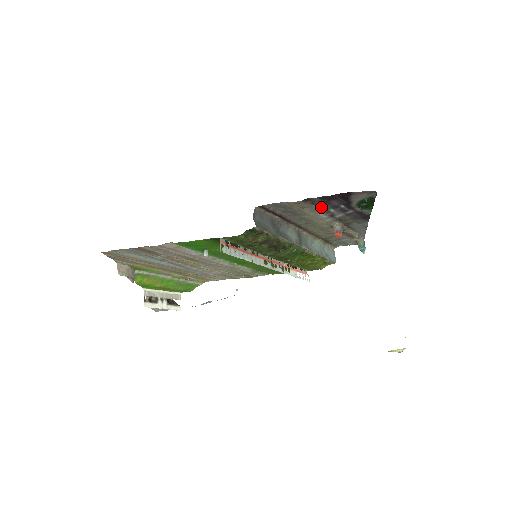
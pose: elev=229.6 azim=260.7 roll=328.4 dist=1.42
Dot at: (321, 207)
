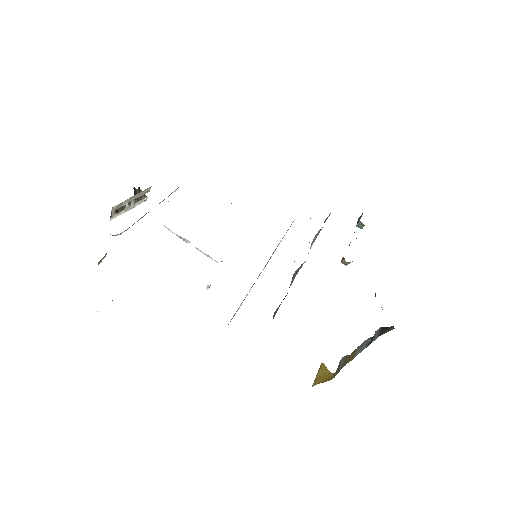
Dot at: occluded
